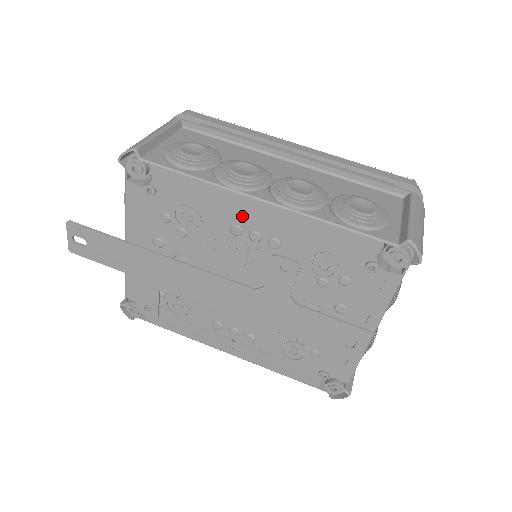
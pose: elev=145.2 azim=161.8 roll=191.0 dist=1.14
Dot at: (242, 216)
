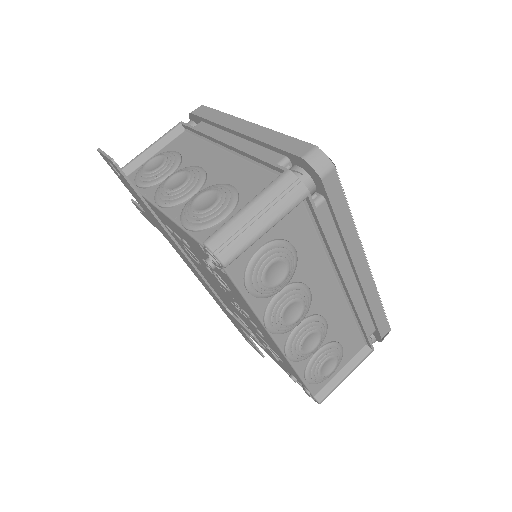
Dot at: (257, 323)
